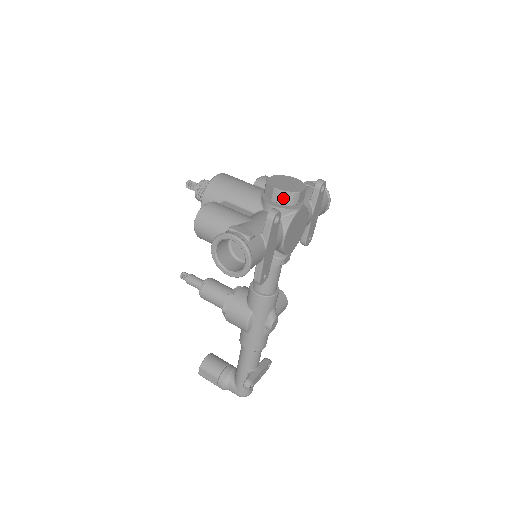
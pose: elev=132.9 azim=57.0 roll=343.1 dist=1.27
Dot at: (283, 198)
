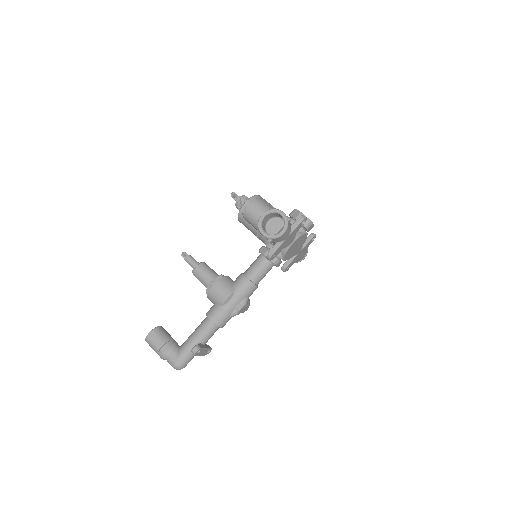
Dot at: occluded
